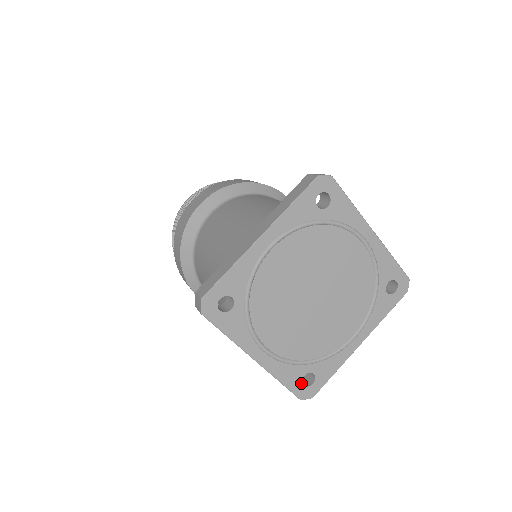
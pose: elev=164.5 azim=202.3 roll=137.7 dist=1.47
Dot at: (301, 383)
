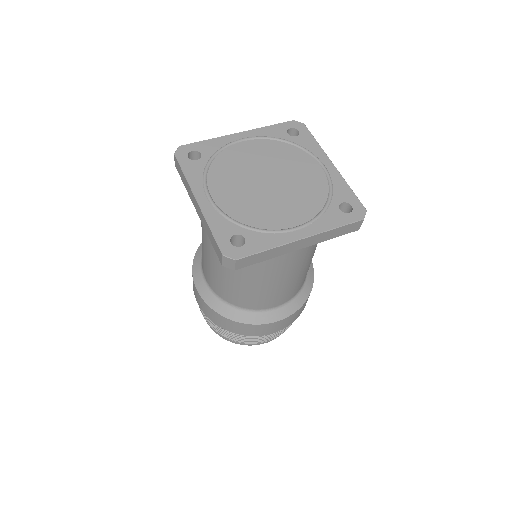
Dot at: (229, 240)
